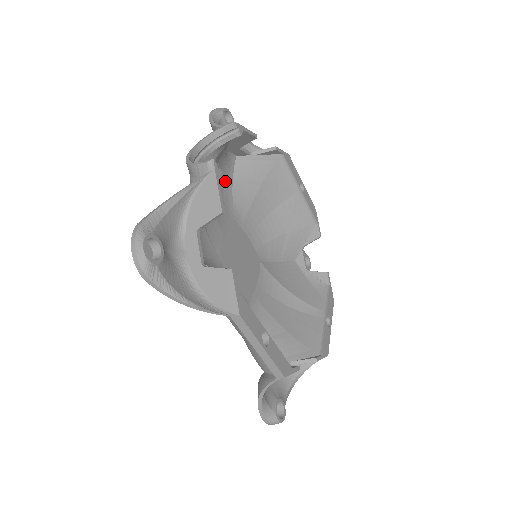
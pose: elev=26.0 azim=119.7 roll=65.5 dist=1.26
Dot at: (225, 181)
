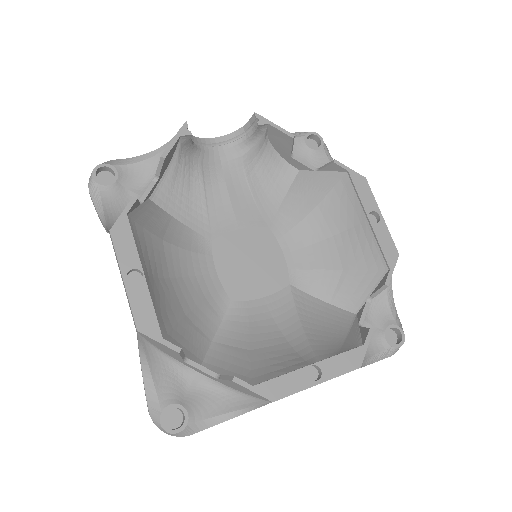
Dot at: (274, 188)
